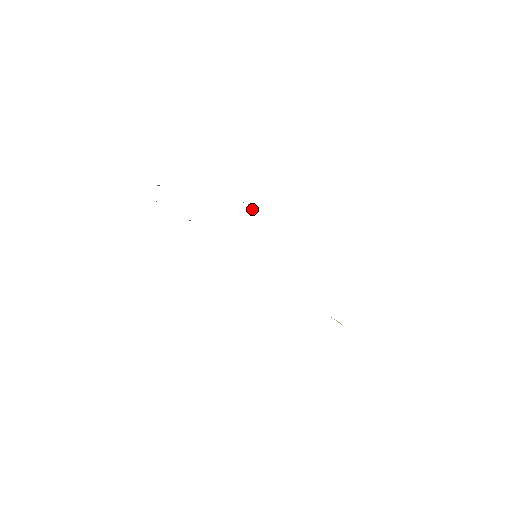
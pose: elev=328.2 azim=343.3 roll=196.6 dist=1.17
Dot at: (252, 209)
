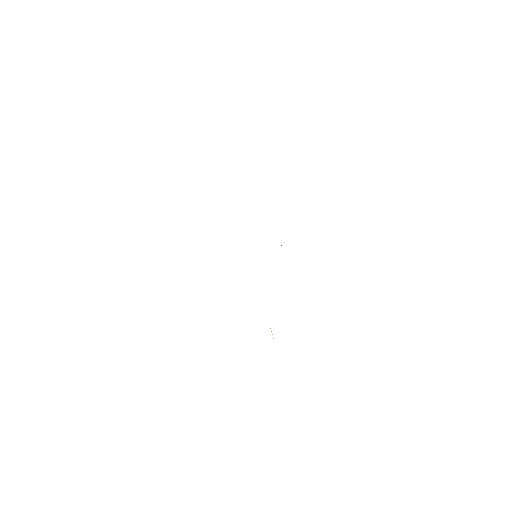
Dot at: occluded
